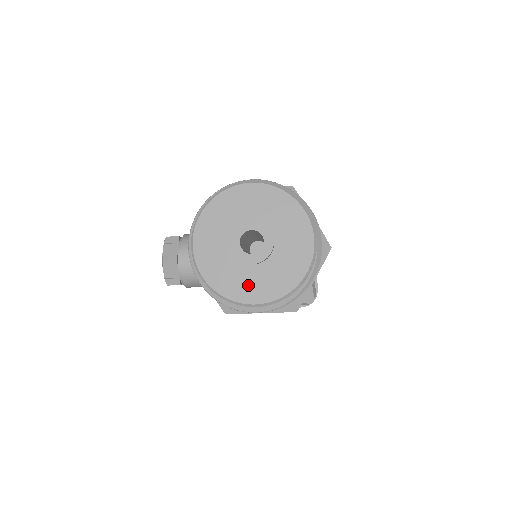
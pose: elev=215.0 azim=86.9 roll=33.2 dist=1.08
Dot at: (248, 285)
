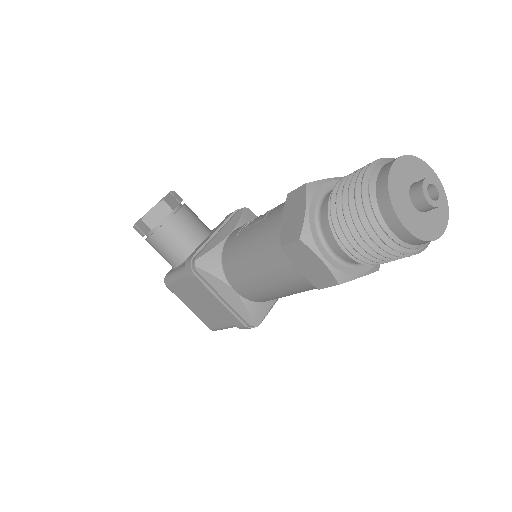
Dot at: (406, 213)
